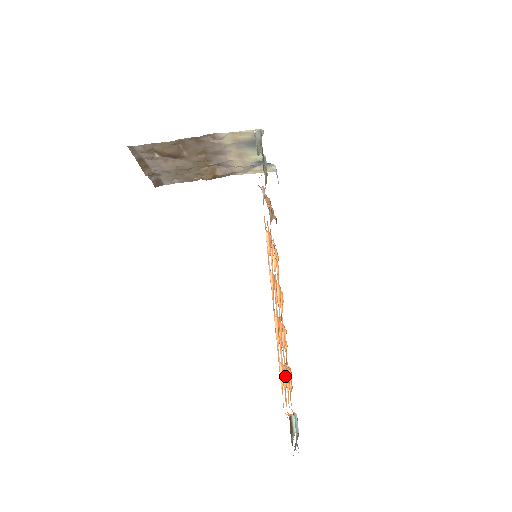
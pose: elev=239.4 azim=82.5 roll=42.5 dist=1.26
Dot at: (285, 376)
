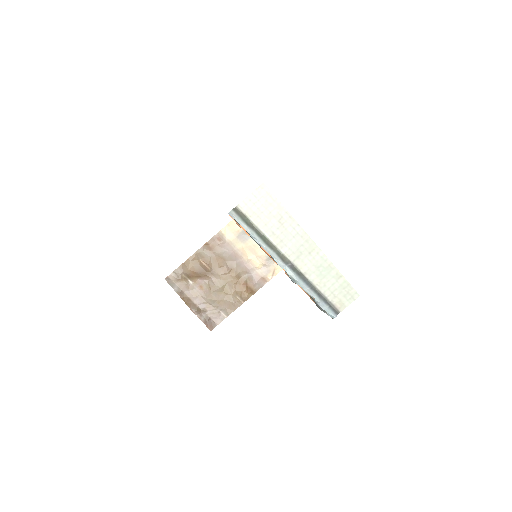
Dot at: occluded
